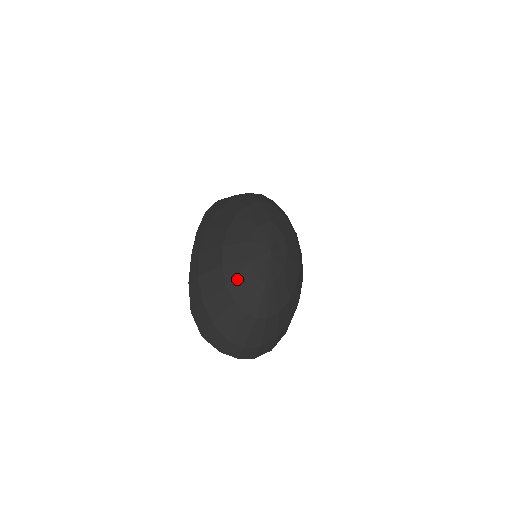
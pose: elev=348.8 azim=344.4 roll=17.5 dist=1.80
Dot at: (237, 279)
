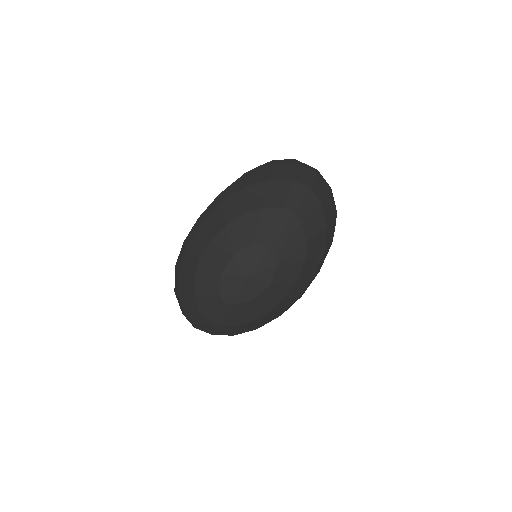
Dot at: (204, 281)
